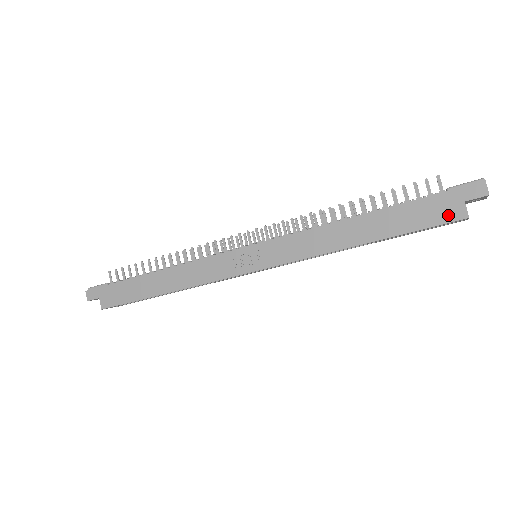
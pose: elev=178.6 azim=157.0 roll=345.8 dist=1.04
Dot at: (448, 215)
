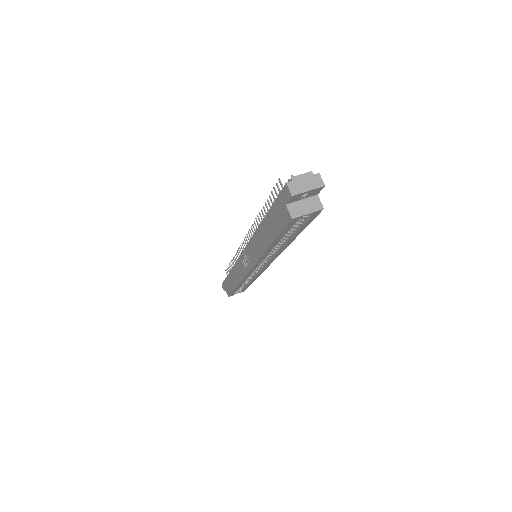
Dot at: (284, 218)
